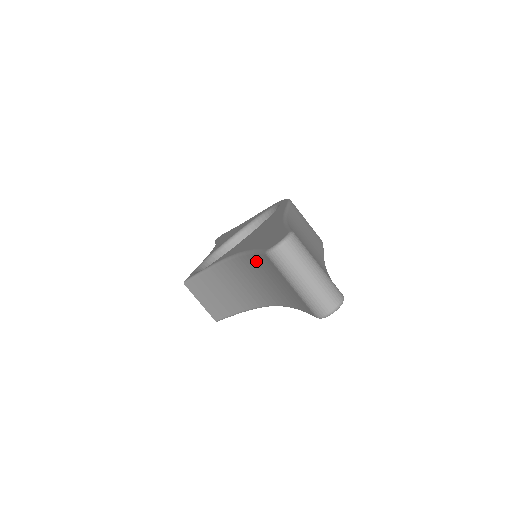
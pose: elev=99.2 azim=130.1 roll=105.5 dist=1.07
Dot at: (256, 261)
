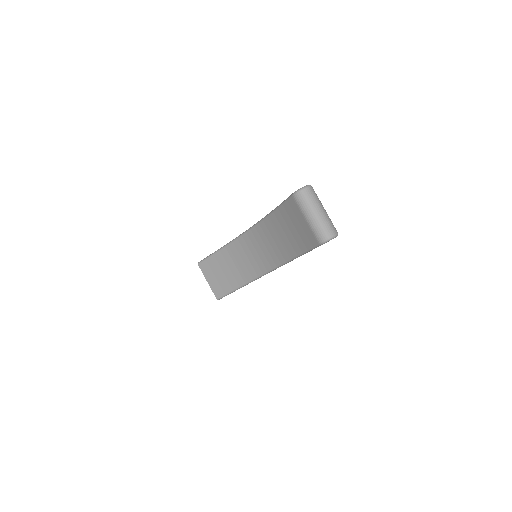
Dot at: (276, 217)
